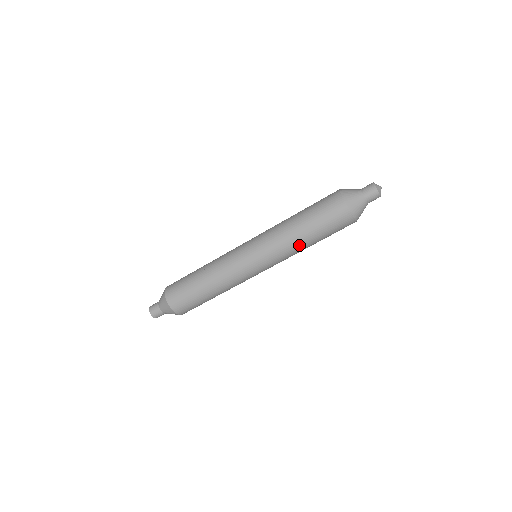
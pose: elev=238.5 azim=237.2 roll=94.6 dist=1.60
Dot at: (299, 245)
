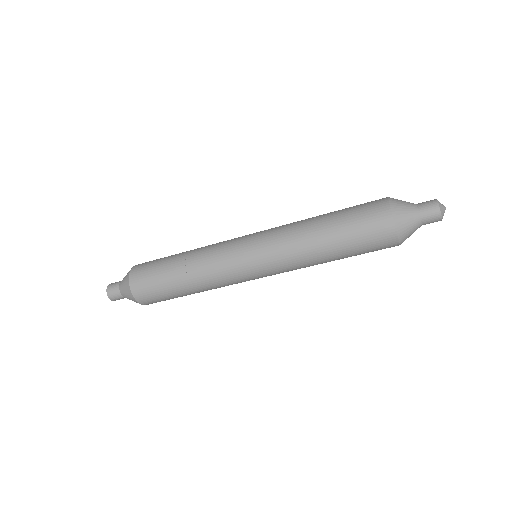
Dot at: (315, 257)
